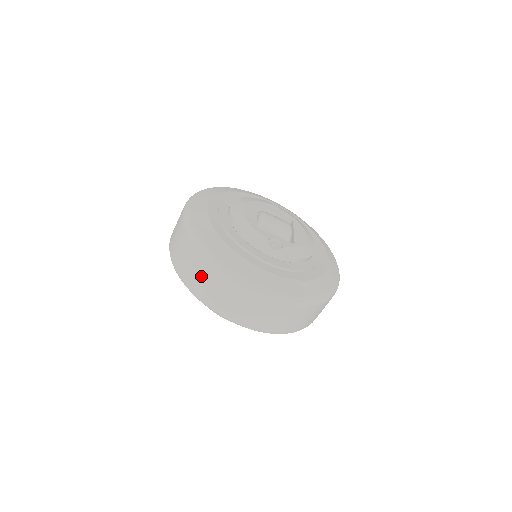
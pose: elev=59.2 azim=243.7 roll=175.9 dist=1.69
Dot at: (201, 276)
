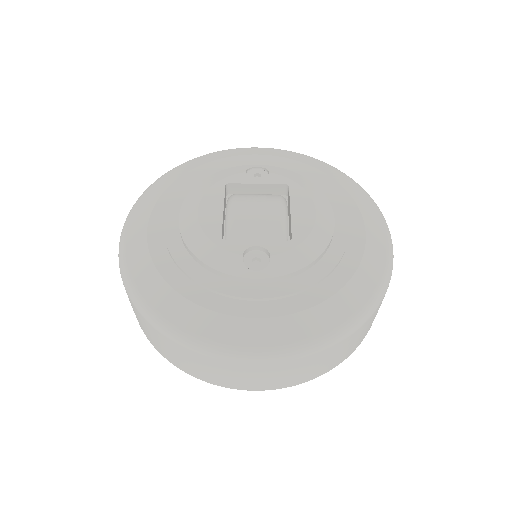
Dot at: (164, 347)
